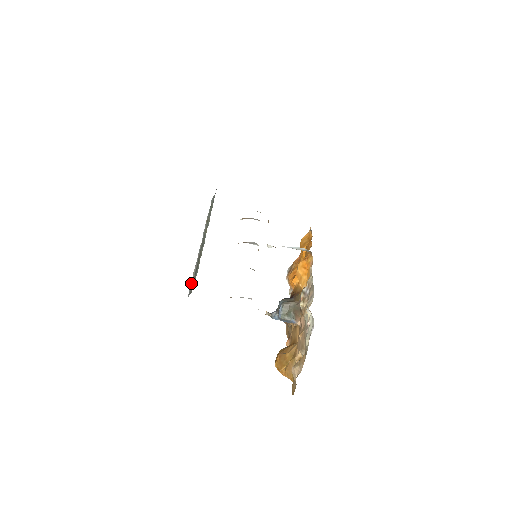
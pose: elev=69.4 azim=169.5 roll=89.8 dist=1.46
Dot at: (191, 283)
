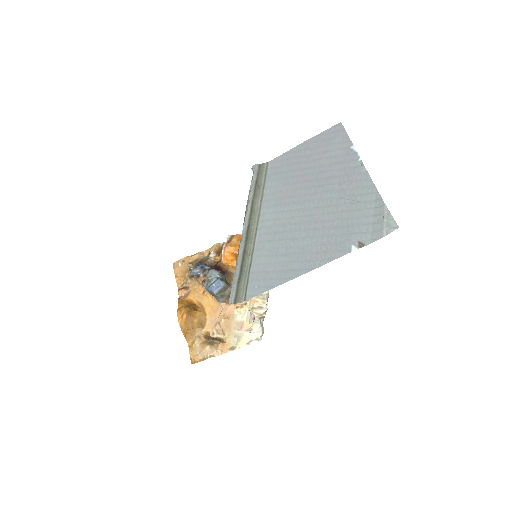
Dot at: (235, 286)
